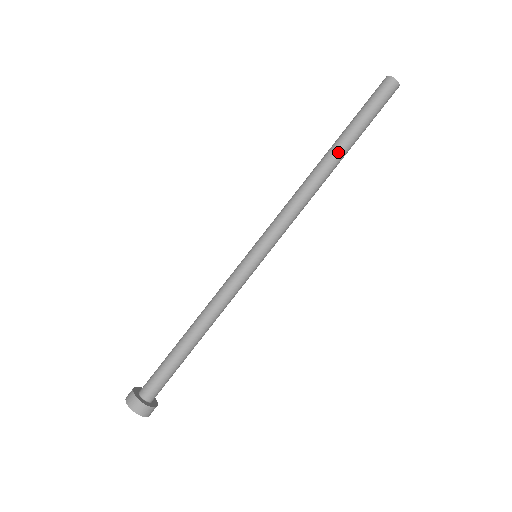
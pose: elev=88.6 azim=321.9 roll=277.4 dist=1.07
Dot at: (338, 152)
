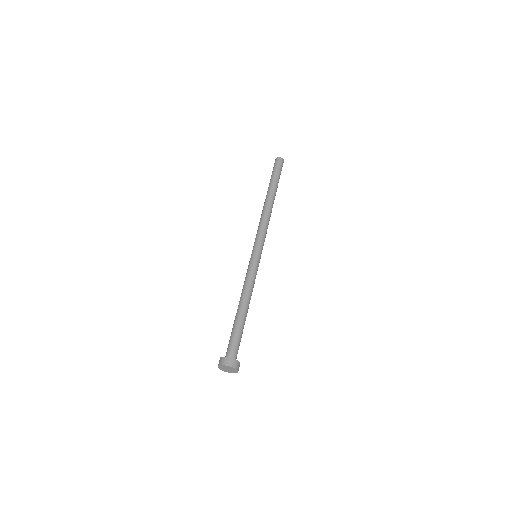
Dot at: (269, 193)
